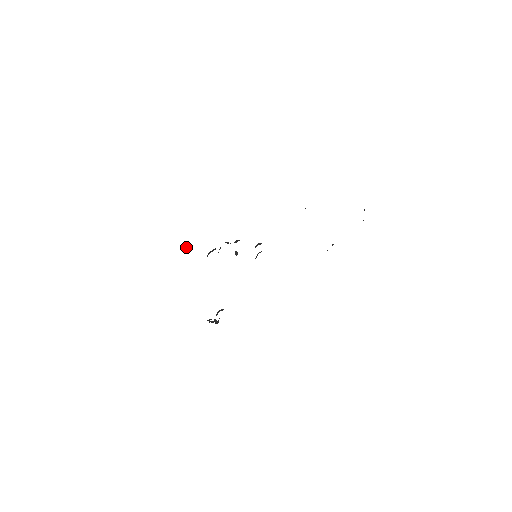
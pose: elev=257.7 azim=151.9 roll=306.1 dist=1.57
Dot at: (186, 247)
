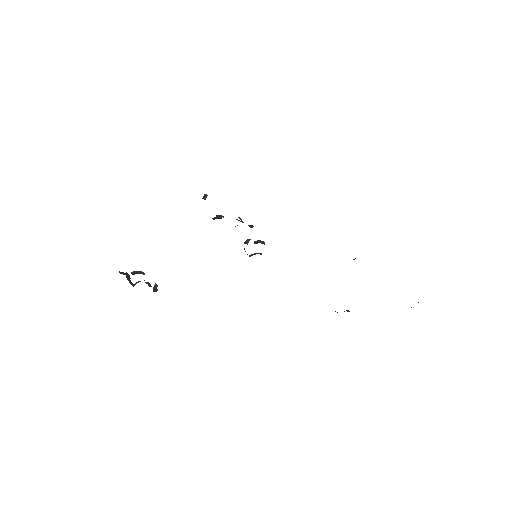
Dot at: (205, 196)
